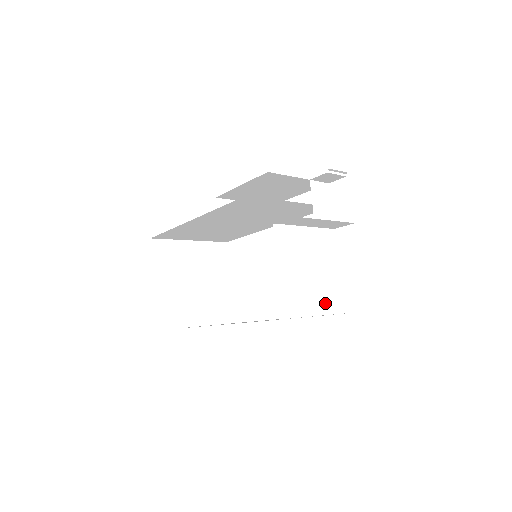
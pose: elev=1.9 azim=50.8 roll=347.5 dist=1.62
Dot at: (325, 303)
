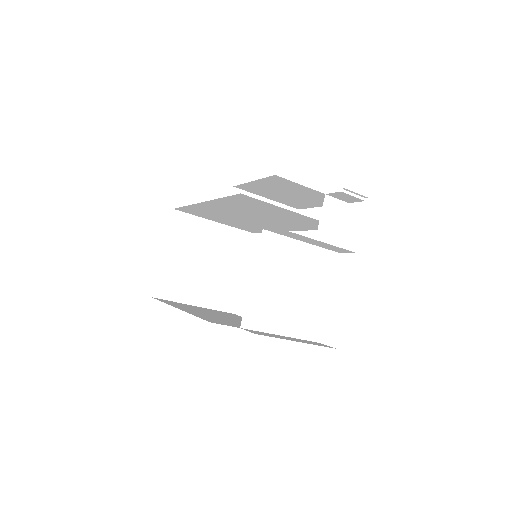
Dot at: (299, 326)
